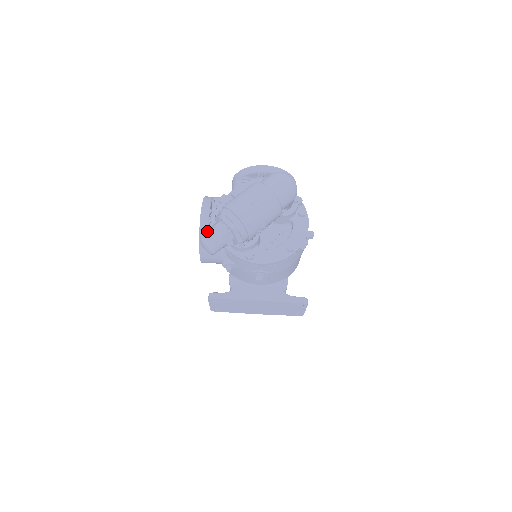
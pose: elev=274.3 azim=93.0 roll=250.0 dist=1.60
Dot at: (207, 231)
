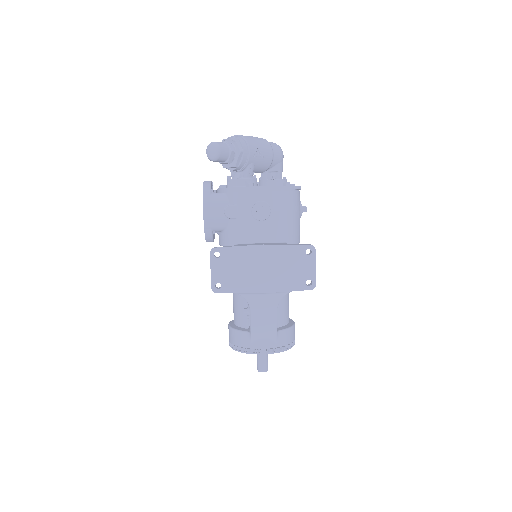
Dot at: occluded
